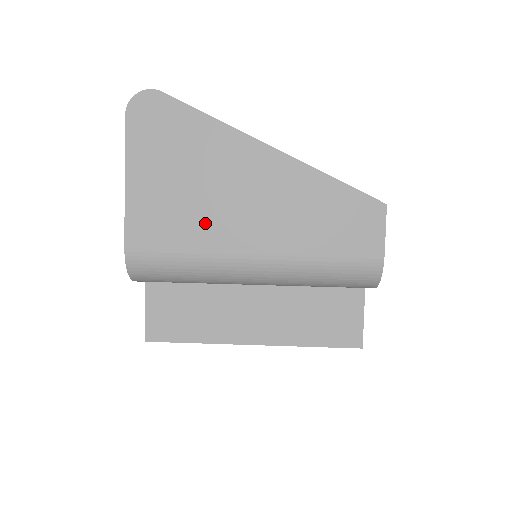
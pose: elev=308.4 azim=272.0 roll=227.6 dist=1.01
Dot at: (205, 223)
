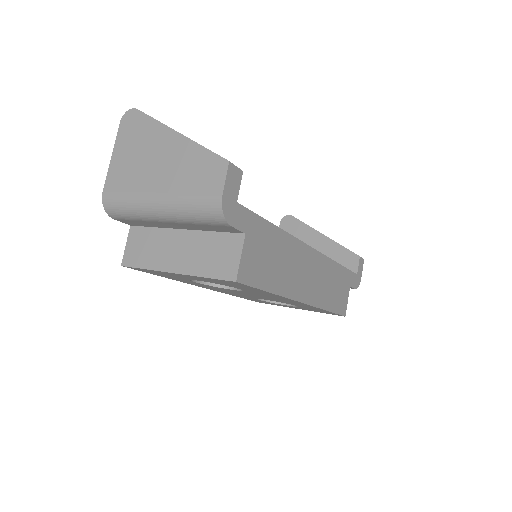
Dot at: (139, 177)
